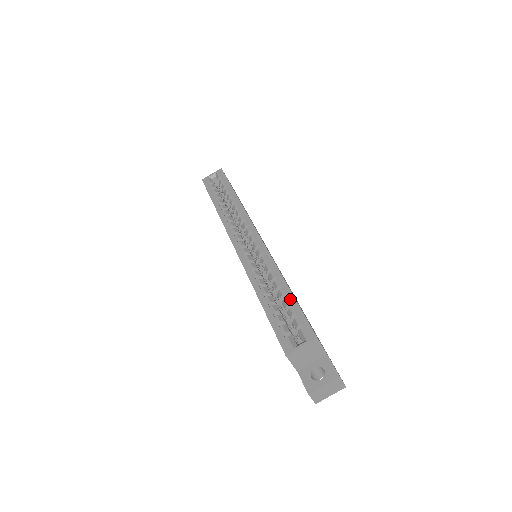
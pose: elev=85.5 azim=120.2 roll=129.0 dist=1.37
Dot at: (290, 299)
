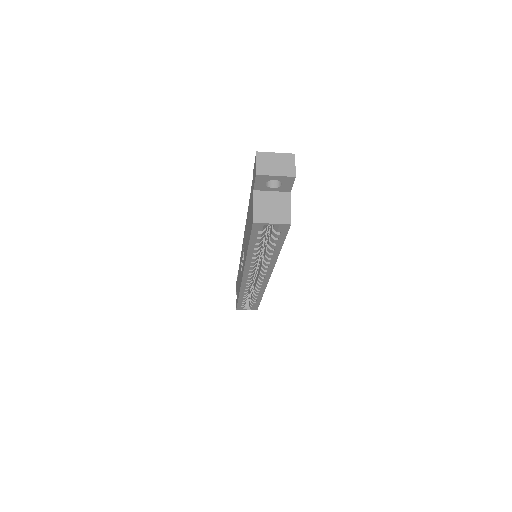
Dot at: (257, 302)
